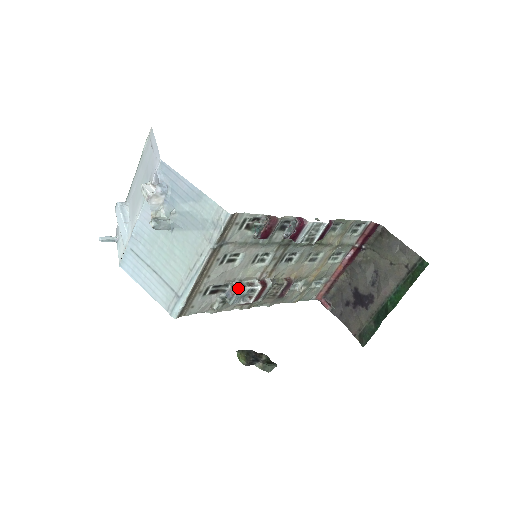
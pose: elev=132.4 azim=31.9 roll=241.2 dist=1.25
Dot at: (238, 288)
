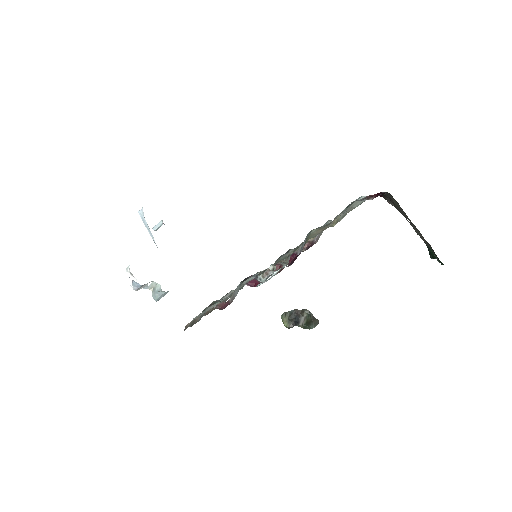
Dot at: occluded
